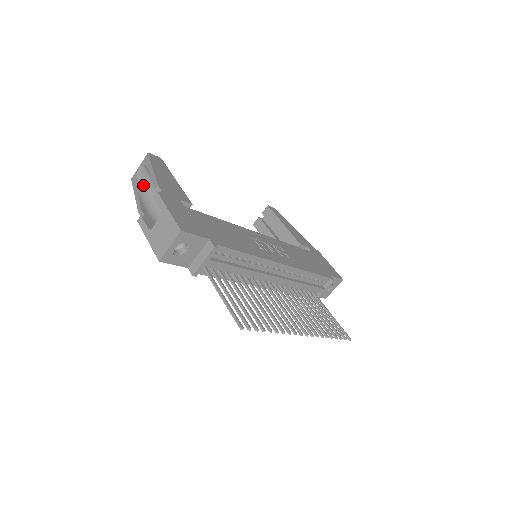
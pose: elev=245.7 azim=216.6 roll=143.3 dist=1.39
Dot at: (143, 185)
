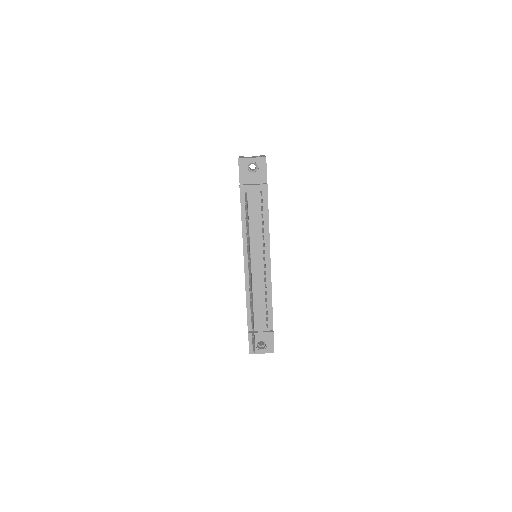
Dot at: occluded
